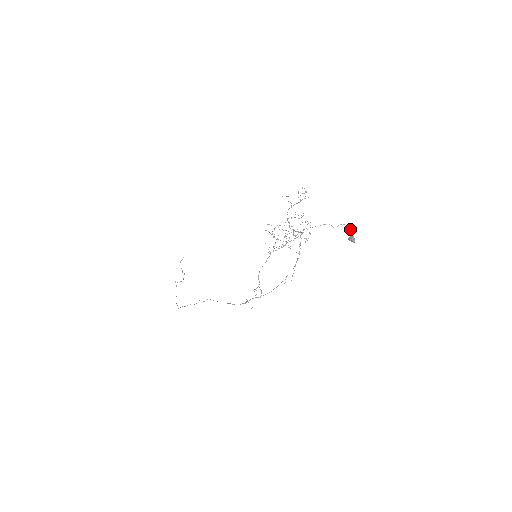
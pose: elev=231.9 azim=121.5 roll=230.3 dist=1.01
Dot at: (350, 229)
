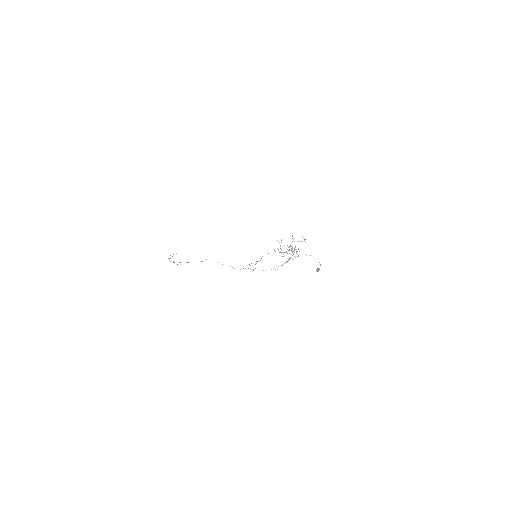
Dot at: occluded
